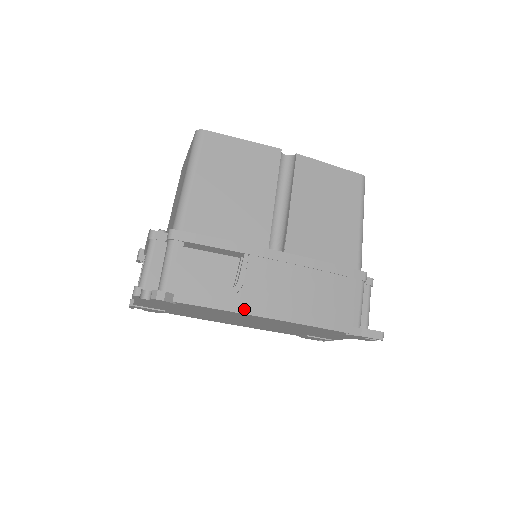
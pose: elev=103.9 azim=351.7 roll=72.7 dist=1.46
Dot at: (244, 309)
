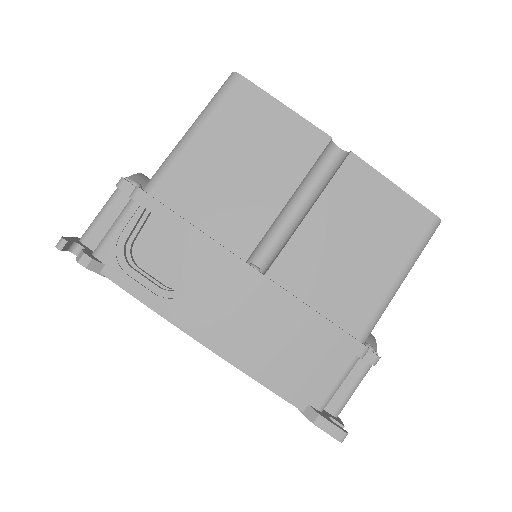
Dot at: (178, 320)
